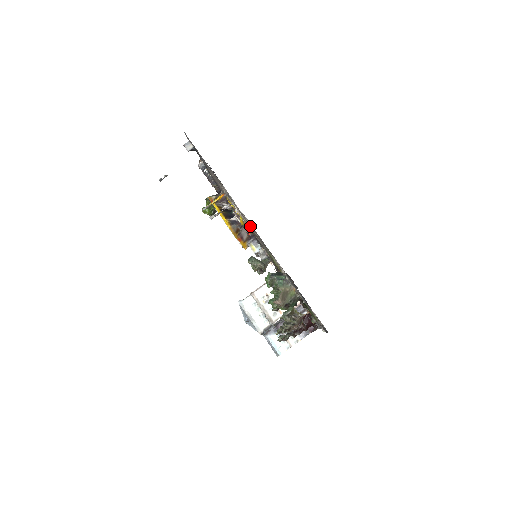
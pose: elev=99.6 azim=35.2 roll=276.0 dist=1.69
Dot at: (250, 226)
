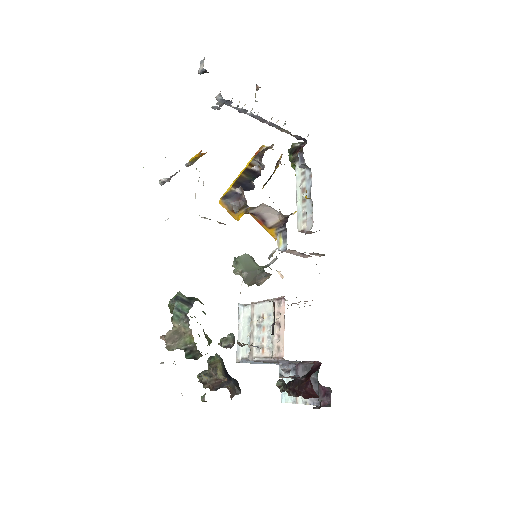
Dot at: occluded
